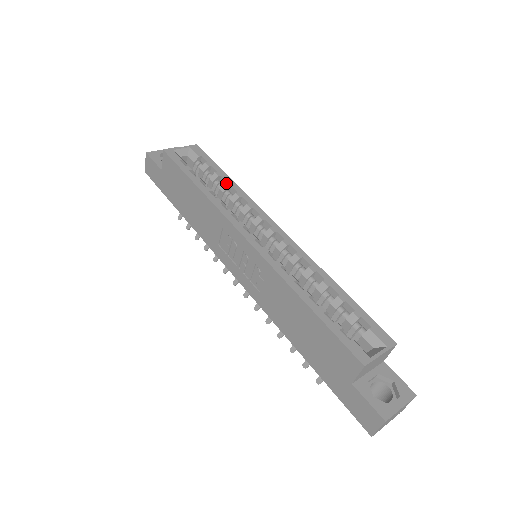
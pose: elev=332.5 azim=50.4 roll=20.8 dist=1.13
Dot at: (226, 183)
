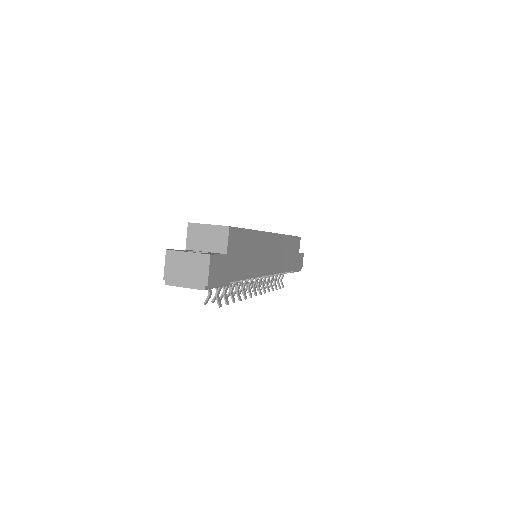
Dot at: occluded
